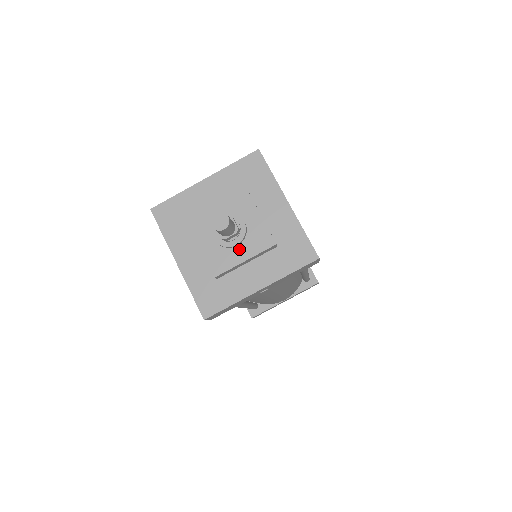
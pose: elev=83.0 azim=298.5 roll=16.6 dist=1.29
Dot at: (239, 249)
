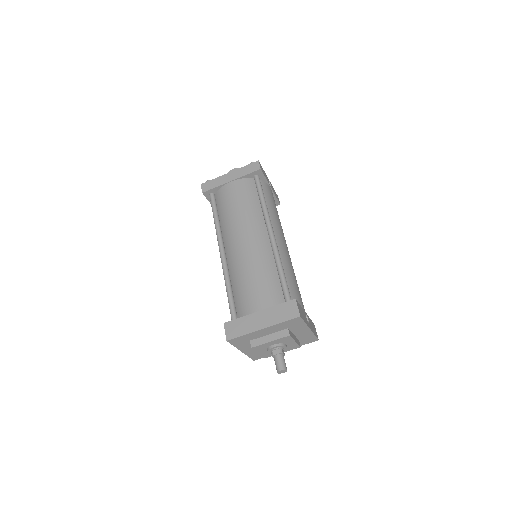
Dot at: occluded
